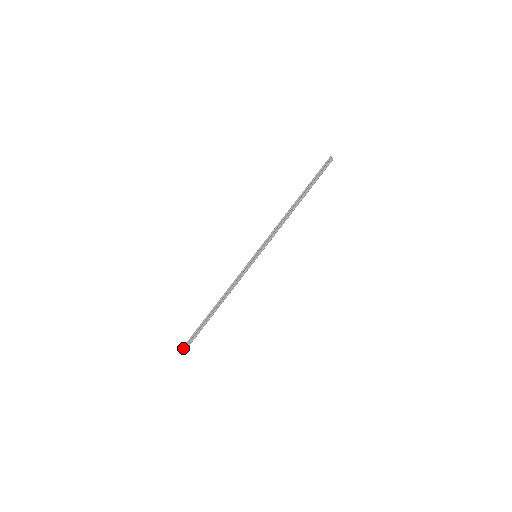
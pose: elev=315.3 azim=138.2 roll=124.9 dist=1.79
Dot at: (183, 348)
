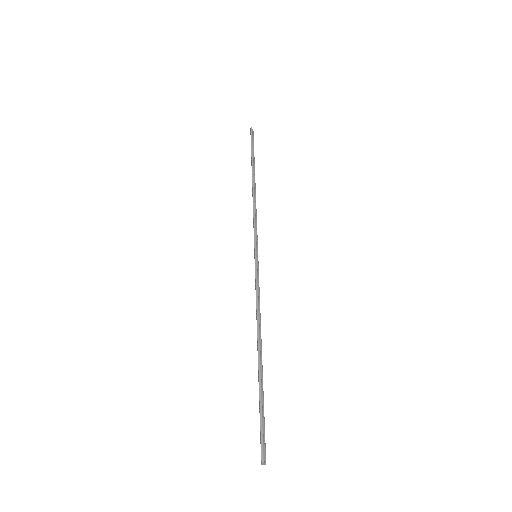
Dot at: (263, 448)
